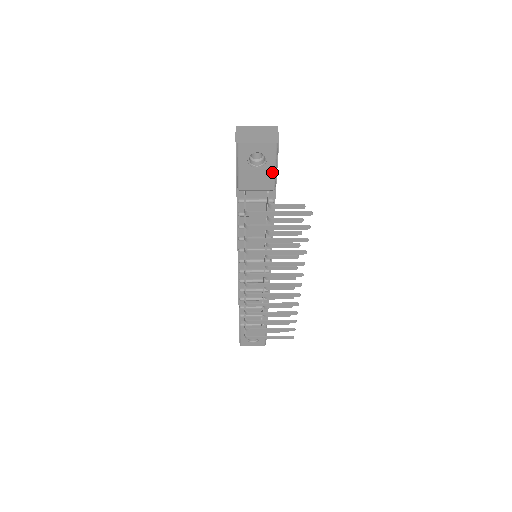
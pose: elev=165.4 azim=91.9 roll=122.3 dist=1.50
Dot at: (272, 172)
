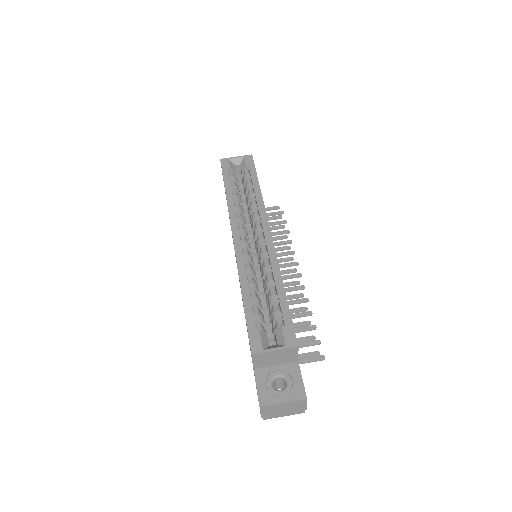
Dot at: occluded
